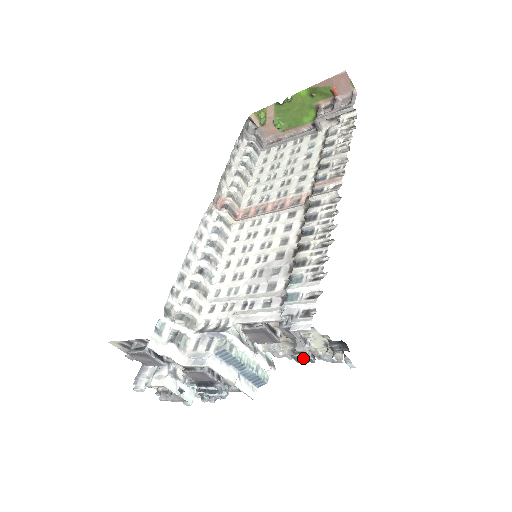
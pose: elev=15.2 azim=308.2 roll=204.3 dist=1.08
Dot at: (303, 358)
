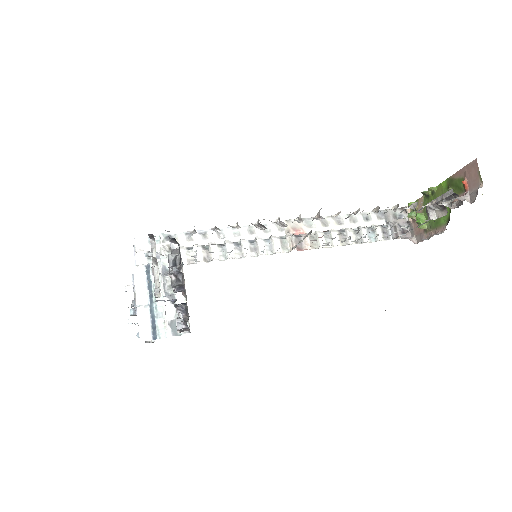
Dot at: occluded
